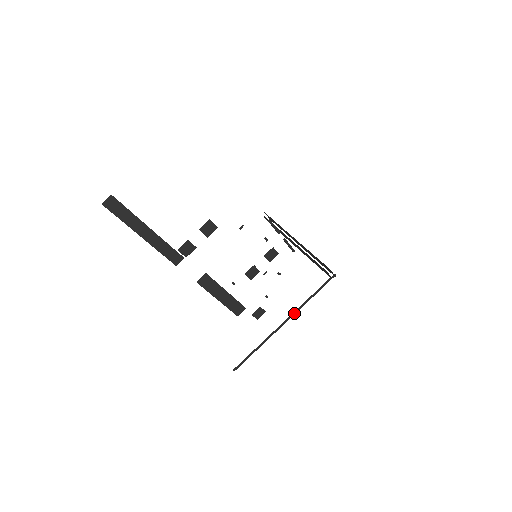
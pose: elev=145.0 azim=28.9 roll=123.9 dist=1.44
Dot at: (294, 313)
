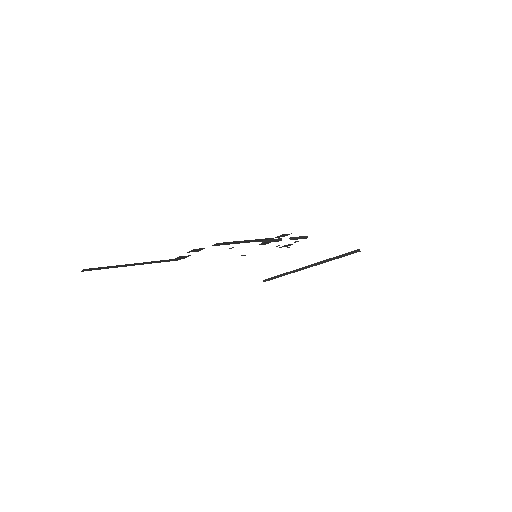
Dot at: (315, 265)
